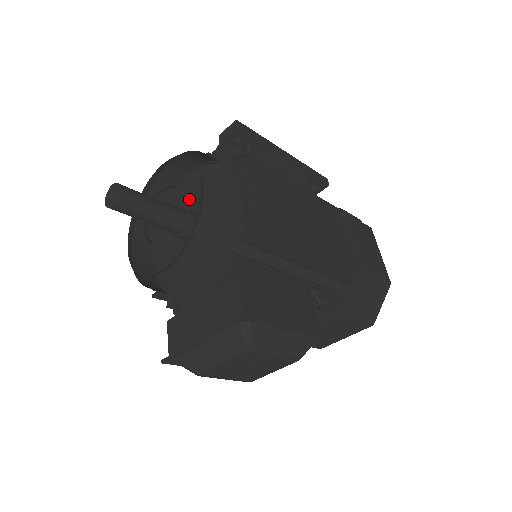
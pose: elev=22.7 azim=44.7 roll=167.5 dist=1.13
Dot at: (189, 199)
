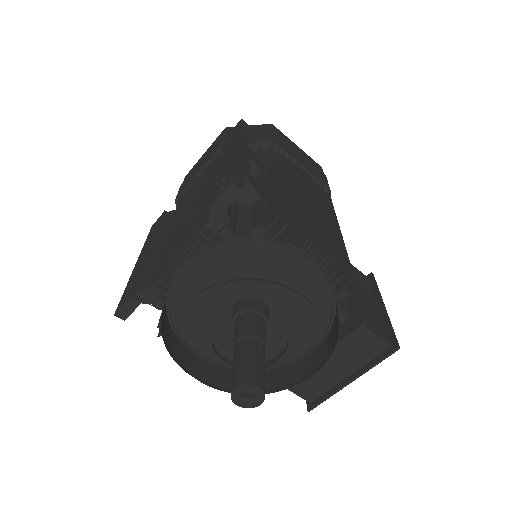
Dot at: (216, 289)
